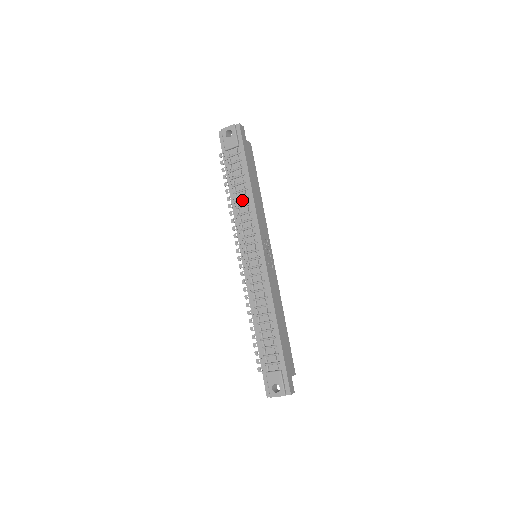
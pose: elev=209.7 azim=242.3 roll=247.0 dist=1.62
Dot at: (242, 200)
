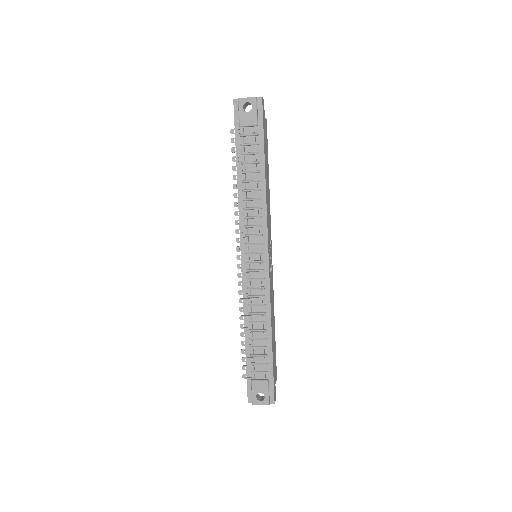
Dot at: (252, 192)
